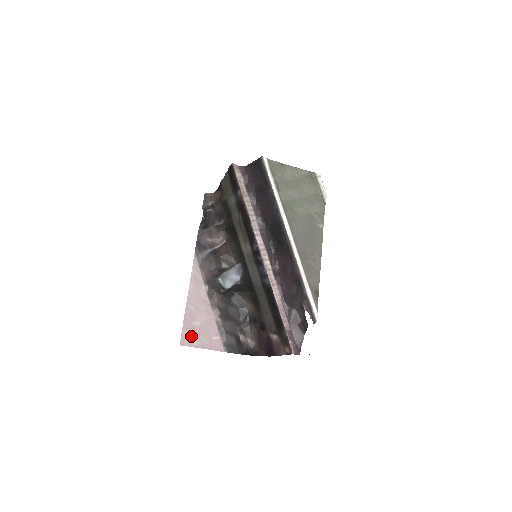
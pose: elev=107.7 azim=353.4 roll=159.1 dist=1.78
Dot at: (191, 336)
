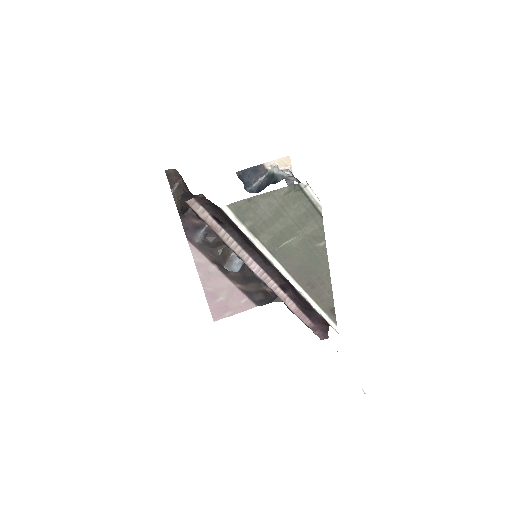
Dot at: (220, 311)
